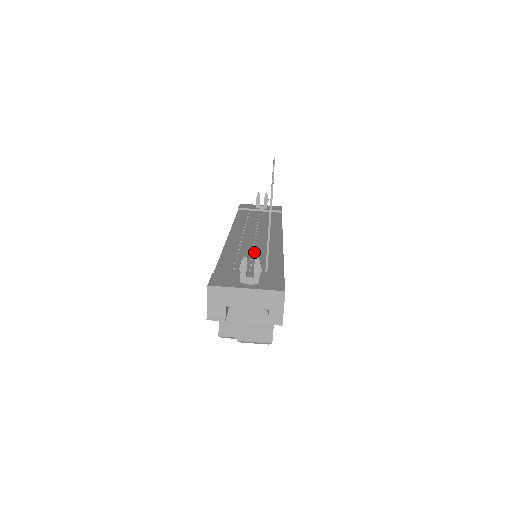
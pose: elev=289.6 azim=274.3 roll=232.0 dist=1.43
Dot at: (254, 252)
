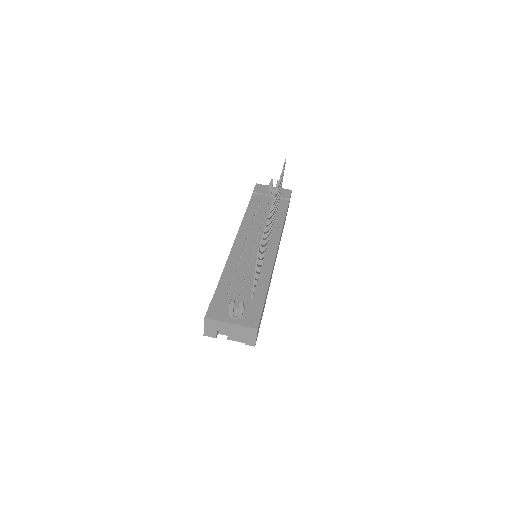
Dot at: (249, 269)
